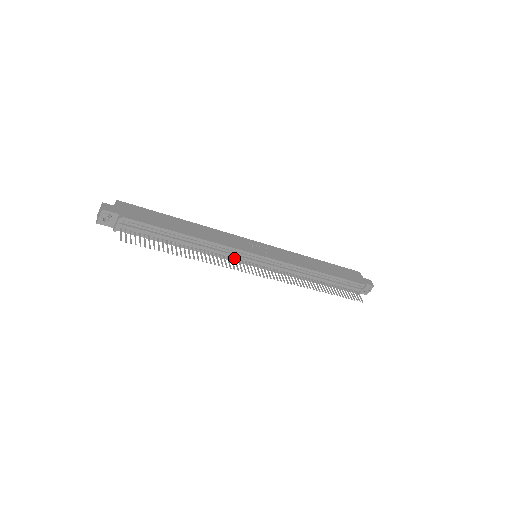
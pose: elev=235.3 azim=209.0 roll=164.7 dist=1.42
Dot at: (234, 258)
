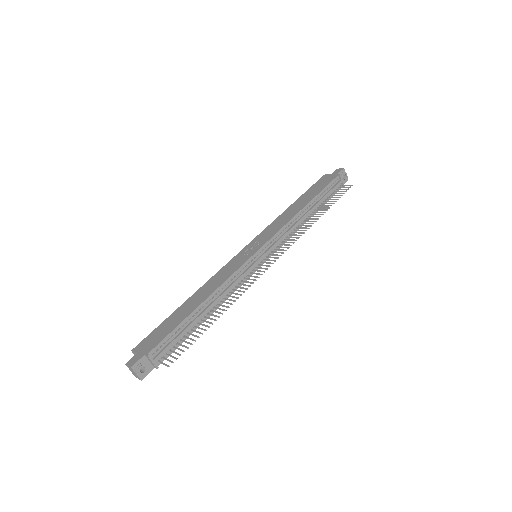
Dot at: (246, 276)
